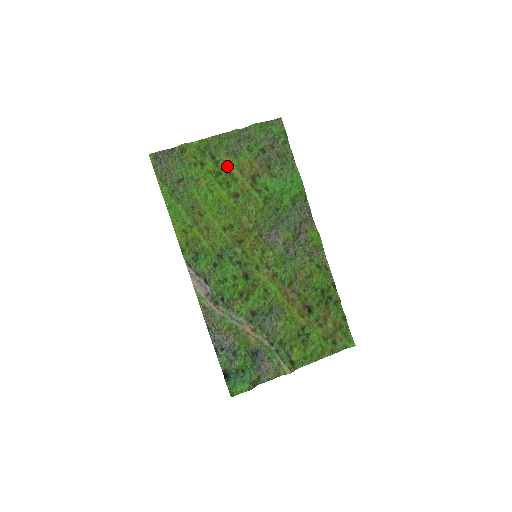
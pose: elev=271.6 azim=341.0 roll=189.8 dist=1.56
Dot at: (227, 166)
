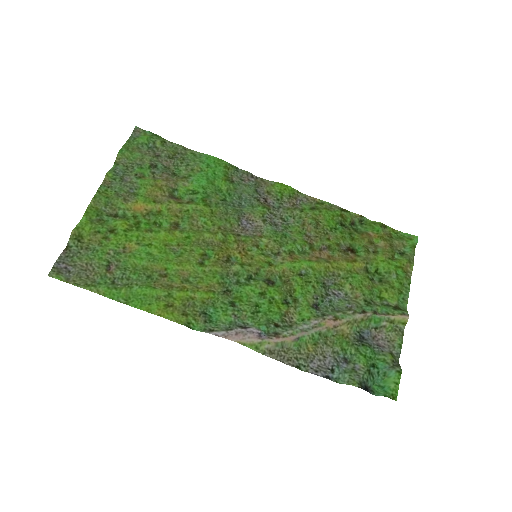
Dot at: (137, 210)
